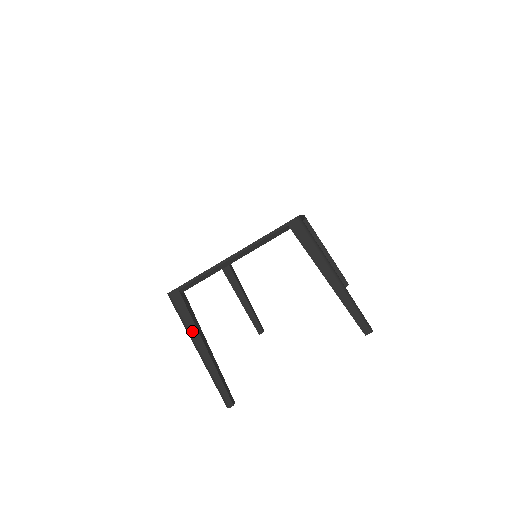
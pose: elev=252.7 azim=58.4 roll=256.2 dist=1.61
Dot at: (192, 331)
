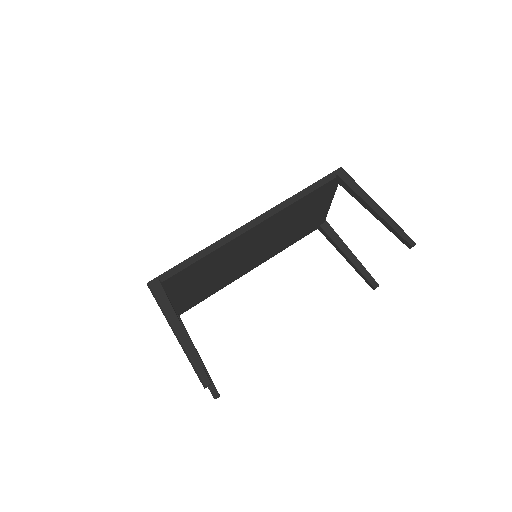
Dot at: occluded
